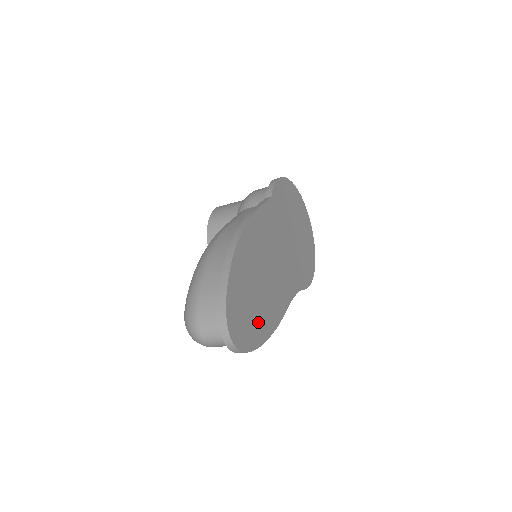
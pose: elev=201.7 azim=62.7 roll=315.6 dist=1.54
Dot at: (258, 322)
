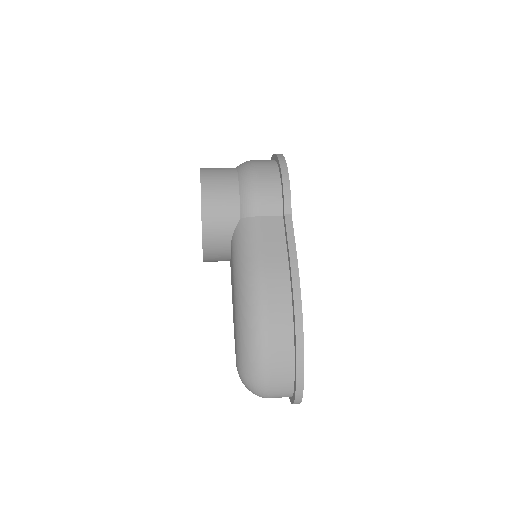
Dot at: occluded
